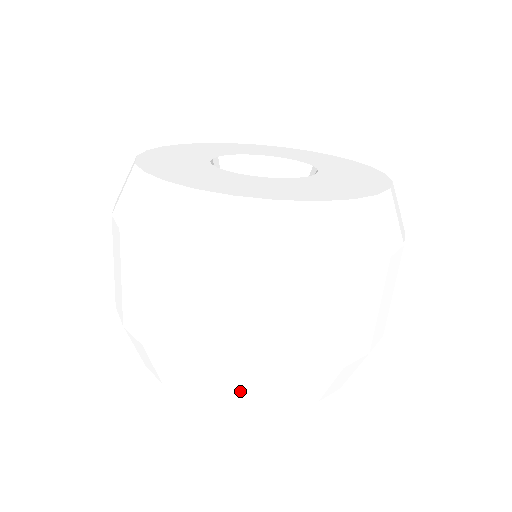
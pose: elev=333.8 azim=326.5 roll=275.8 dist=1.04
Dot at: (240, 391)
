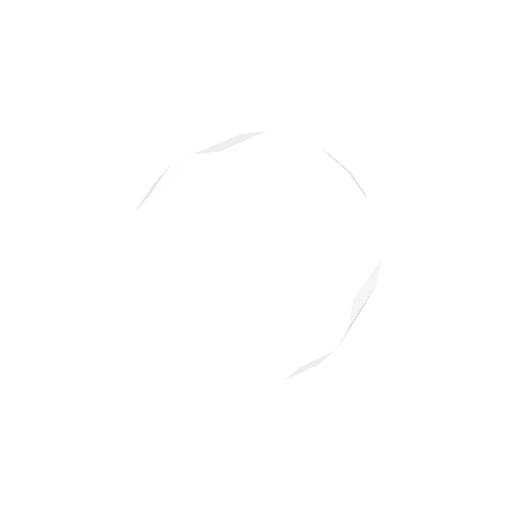
Dot at: (285, 202)
